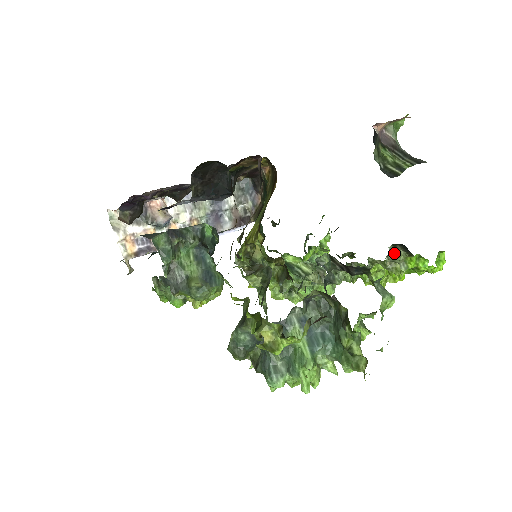
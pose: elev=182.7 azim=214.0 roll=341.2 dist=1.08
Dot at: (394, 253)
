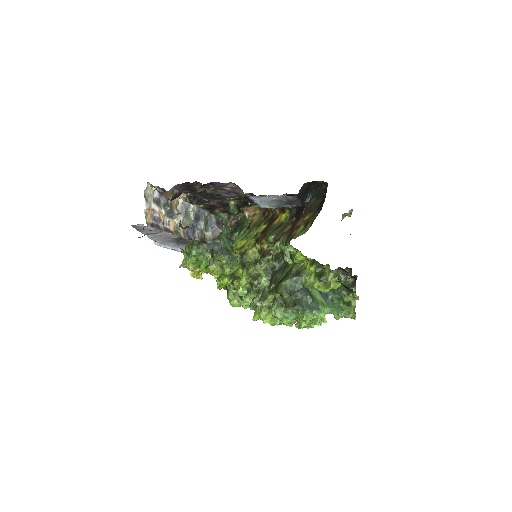
Dot at: occluded
